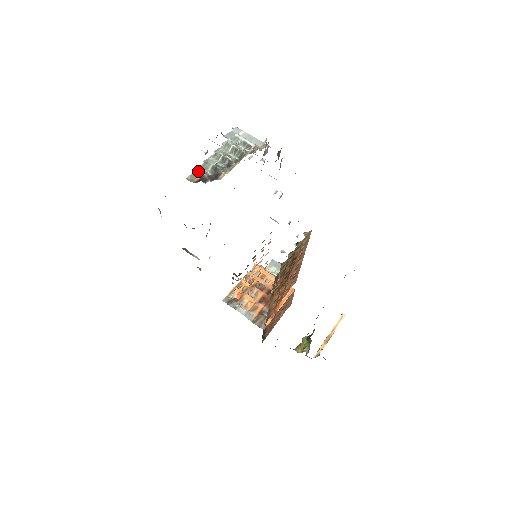
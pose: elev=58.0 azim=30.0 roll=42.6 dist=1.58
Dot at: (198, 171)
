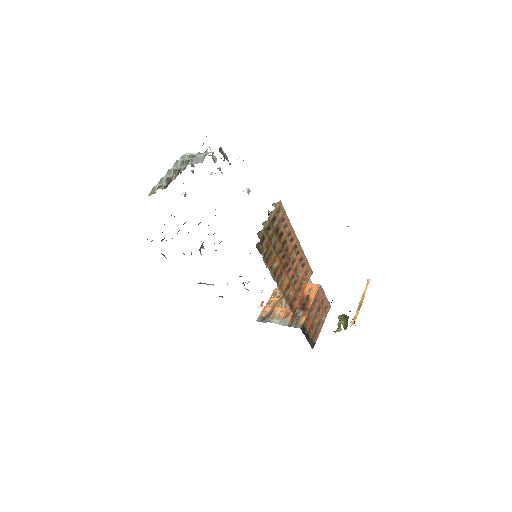
Dot at: (155, 186)
